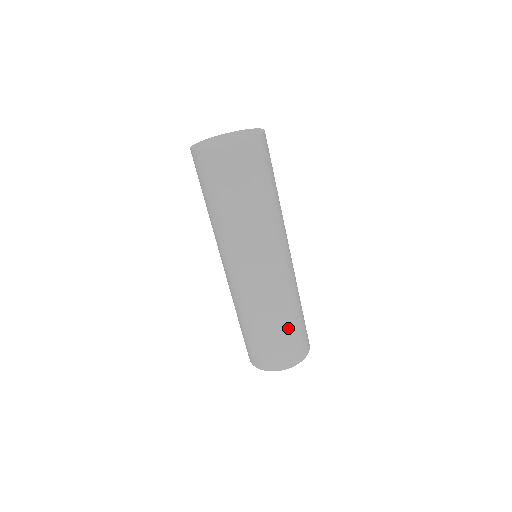
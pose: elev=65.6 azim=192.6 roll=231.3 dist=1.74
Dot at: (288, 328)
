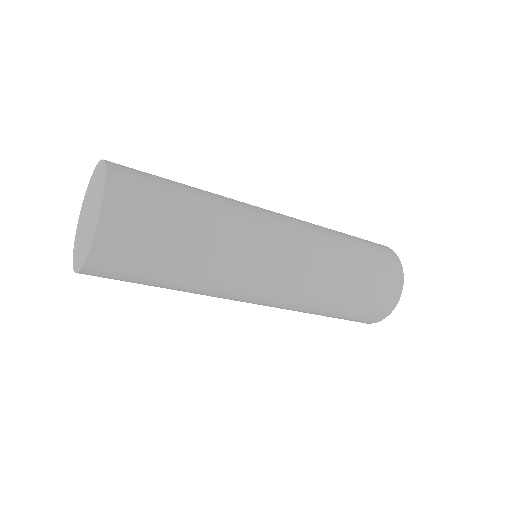
Dot at: (355, 292)
